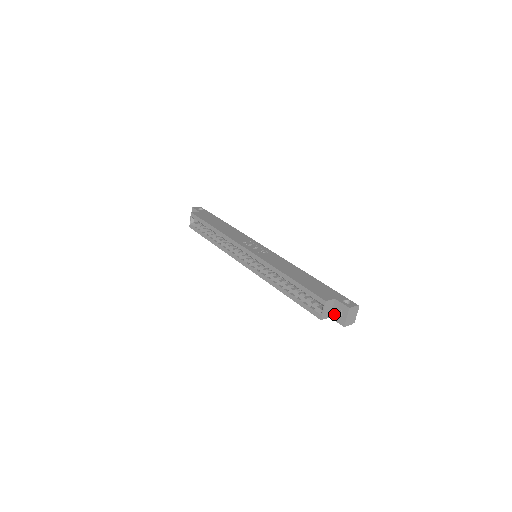
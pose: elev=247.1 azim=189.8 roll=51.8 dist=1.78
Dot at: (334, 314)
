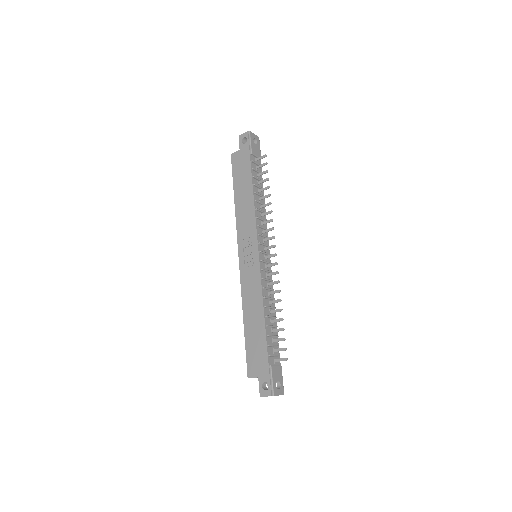
Dot at: occluded
